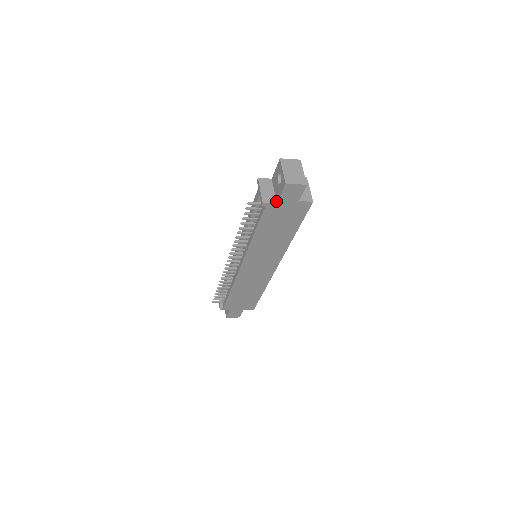
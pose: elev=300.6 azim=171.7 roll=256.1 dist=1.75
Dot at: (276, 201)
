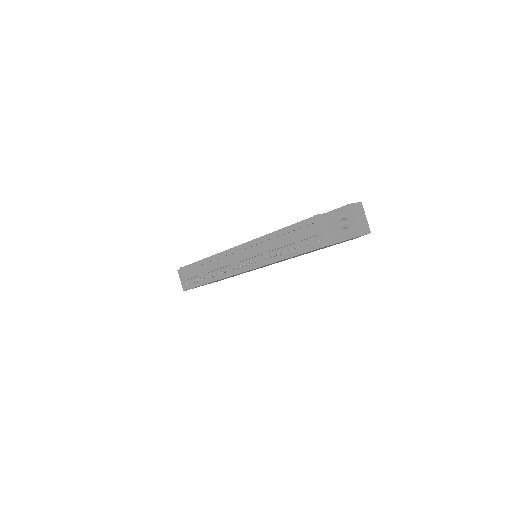
Dot at: (333, 241)
